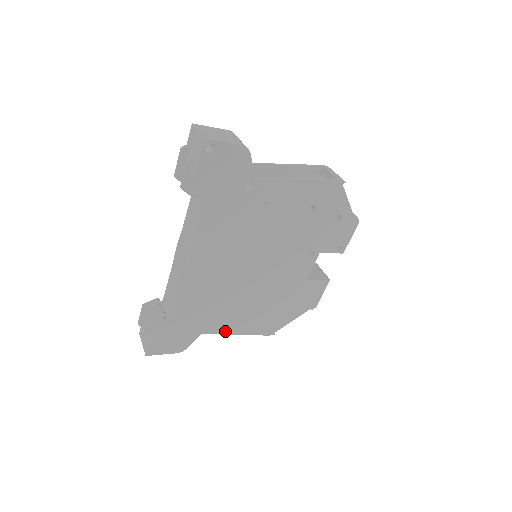
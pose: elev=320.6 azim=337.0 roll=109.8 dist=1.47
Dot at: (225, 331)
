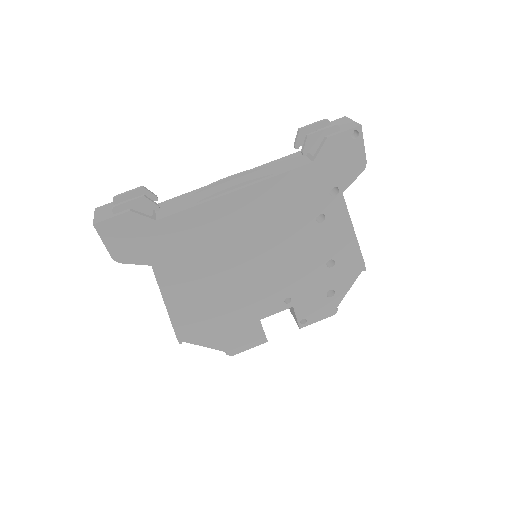
Dot at: (165, 288)
